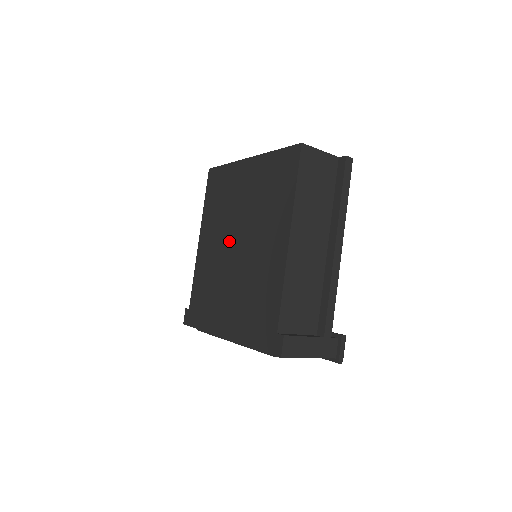
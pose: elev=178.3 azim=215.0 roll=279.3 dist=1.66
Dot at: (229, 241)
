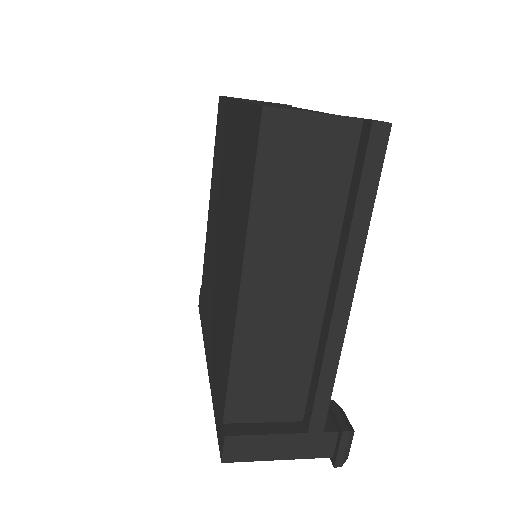
Dot at: (217, 231)
